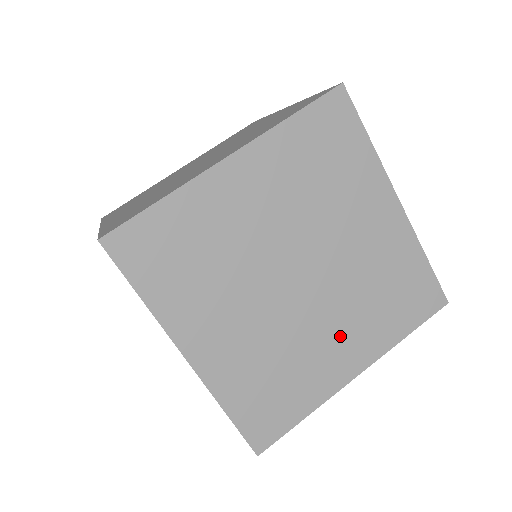
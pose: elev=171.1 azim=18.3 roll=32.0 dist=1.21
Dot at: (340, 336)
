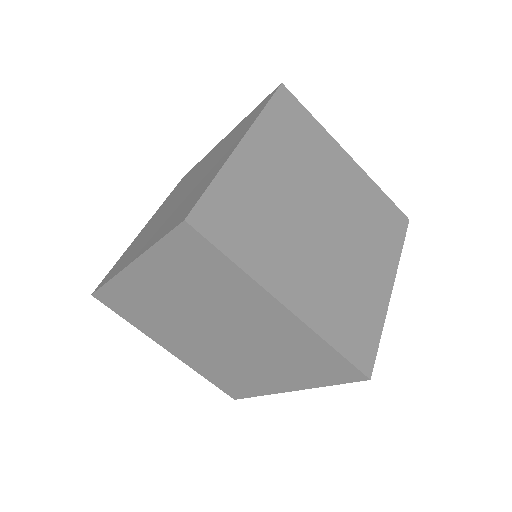
Dot at: (305, 273)
